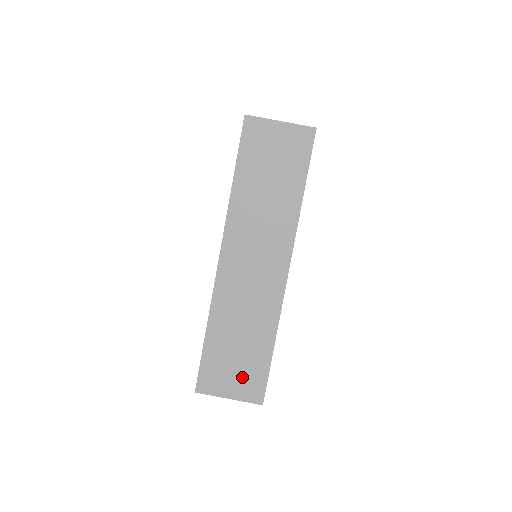
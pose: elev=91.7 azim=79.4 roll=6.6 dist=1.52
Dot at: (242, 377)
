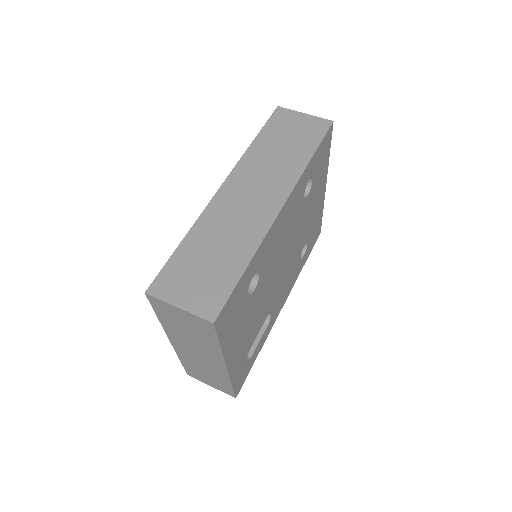
Dot at: (202, 289)
